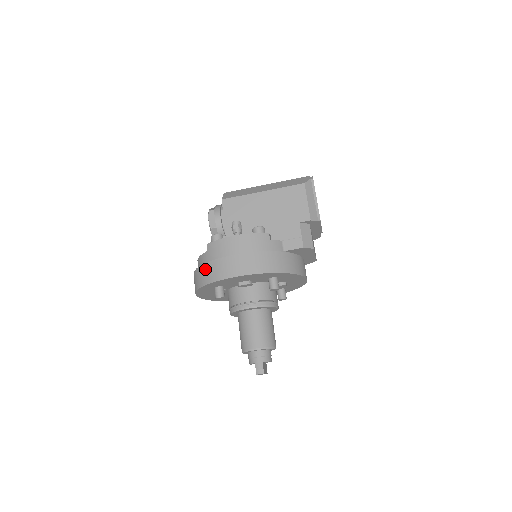
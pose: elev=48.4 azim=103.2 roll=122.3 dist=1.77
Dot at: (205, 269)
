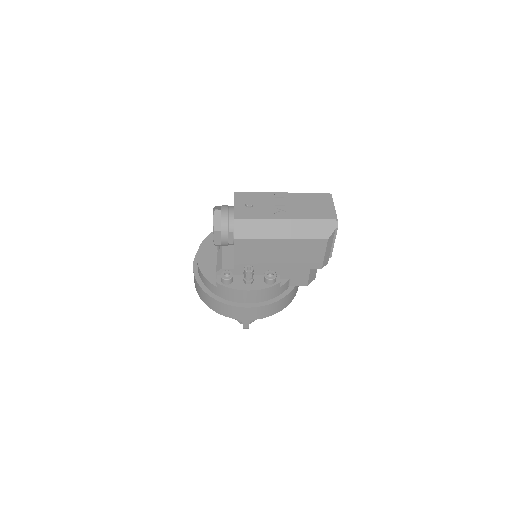
Dot at: (214, 303)
